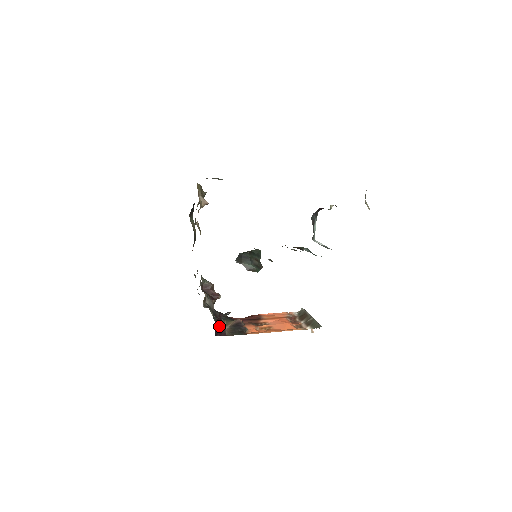
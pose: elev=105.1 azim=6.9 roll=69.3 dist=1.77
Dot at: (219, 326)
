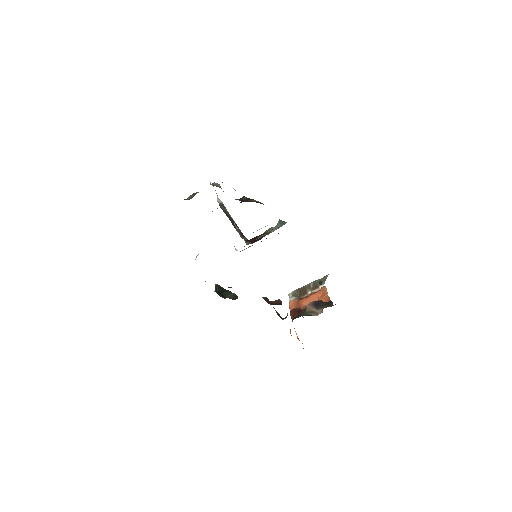
Dot at: occluded
